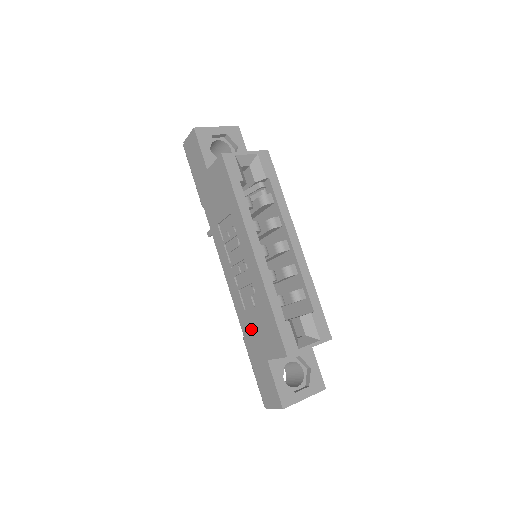
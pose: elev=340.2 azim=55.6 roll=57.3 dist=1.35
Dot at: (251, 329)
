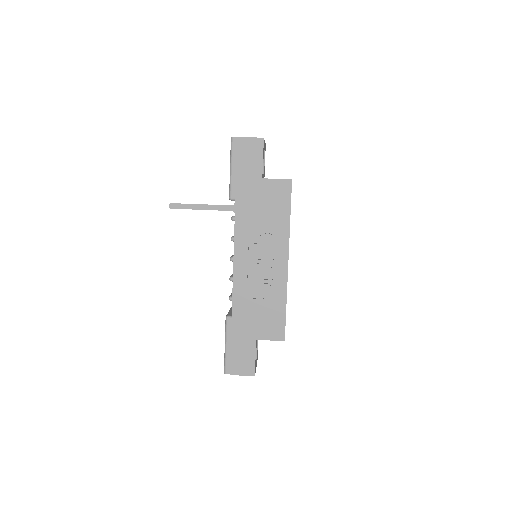
Dot at: (248, 314)
